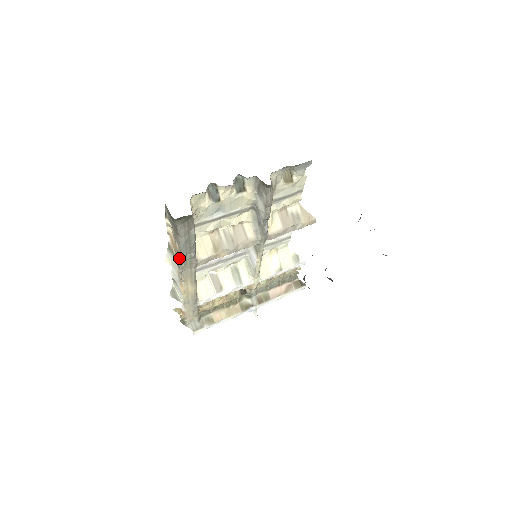
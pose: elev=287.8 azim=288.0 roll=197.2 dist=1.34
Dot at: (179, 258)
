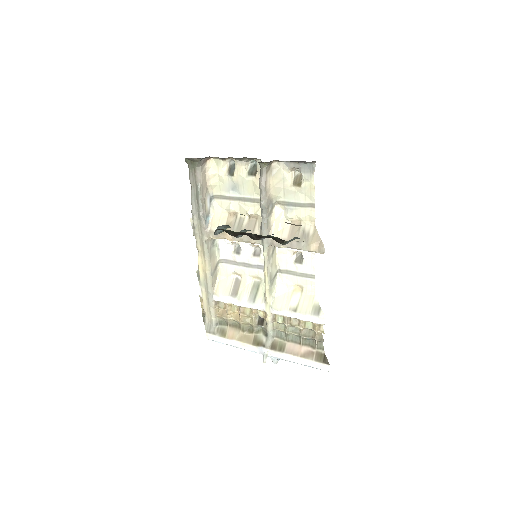
Dot at: (192, 213)
